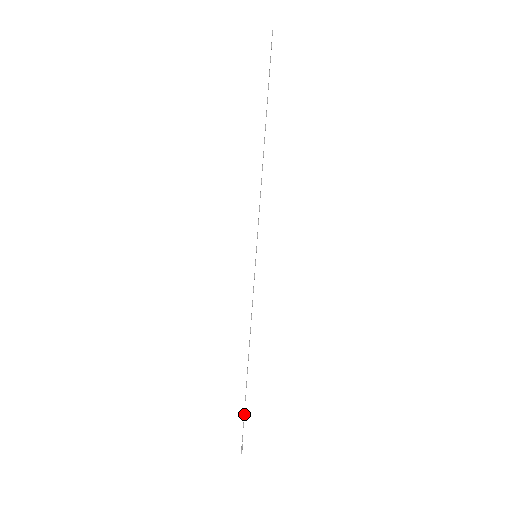
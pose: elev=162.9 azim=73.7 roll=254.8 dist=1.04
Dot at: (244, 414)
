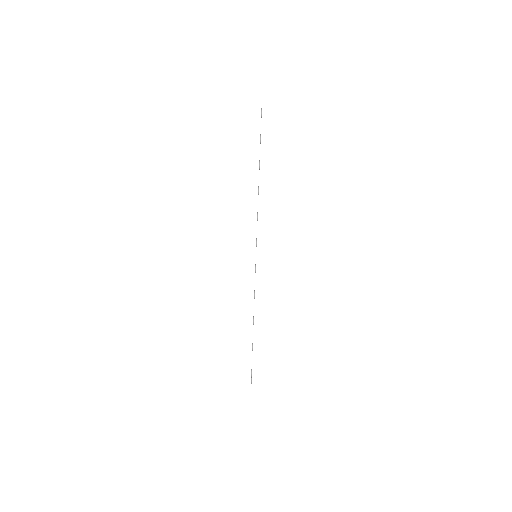
Dot at: occluded
